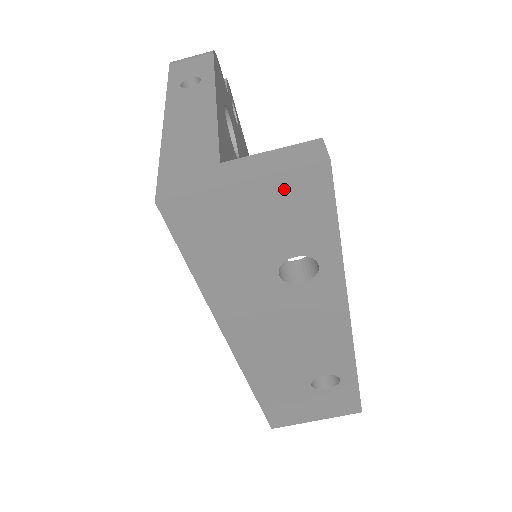
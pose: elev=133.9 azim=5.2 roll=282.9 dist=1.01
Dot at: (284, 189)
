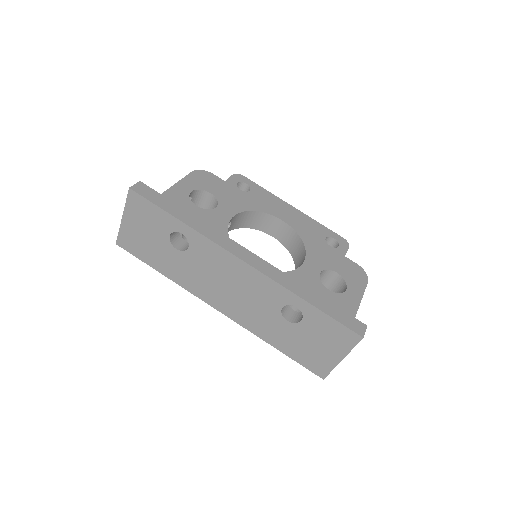
Dot at: (133, 210)
